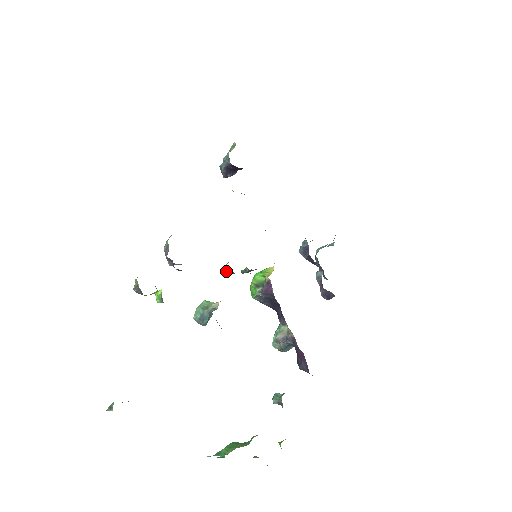
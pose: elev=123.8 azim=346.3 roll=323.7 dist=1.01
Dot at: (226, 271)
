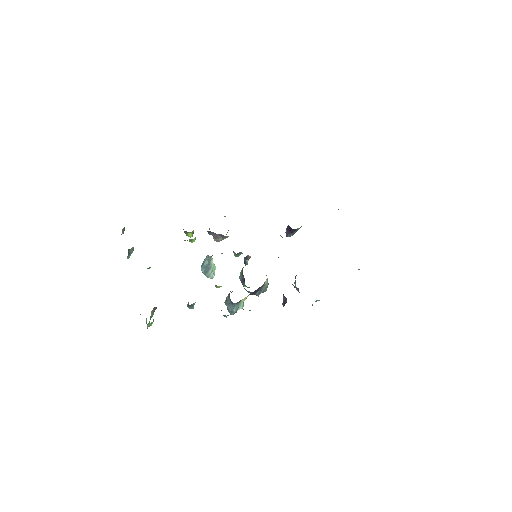
Dot at: (234, 254)
